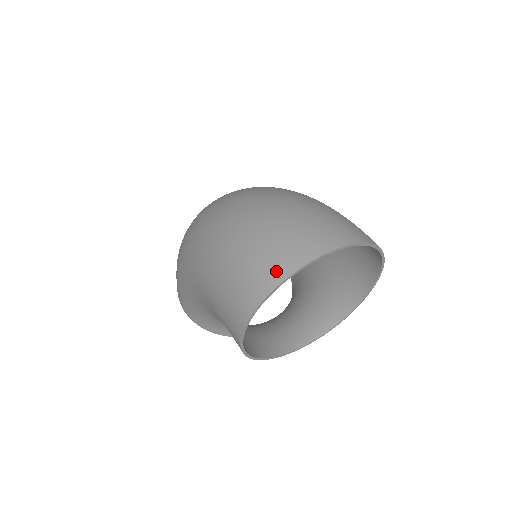
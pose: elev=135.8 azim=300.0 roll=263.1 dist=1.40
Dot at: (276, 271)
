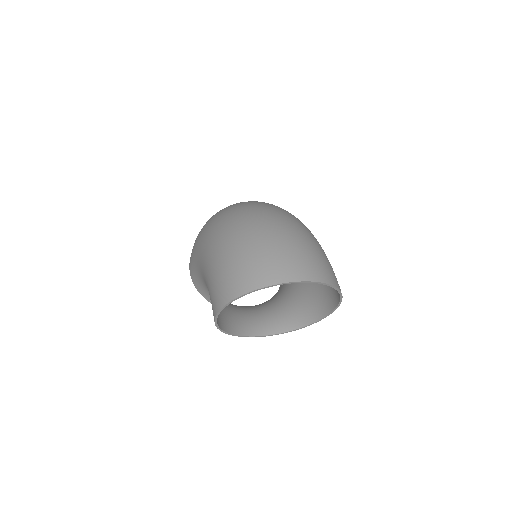
Dot at: (255, 280)
